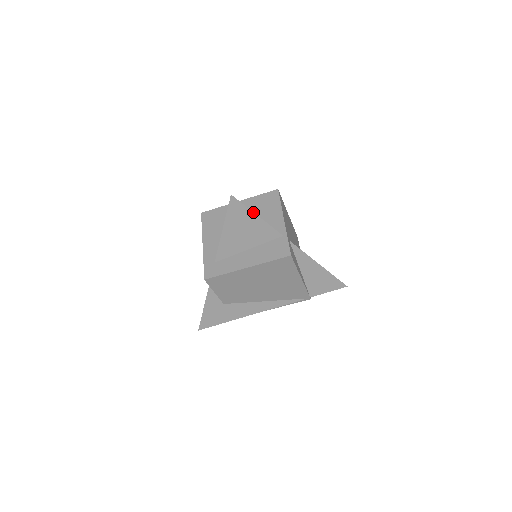
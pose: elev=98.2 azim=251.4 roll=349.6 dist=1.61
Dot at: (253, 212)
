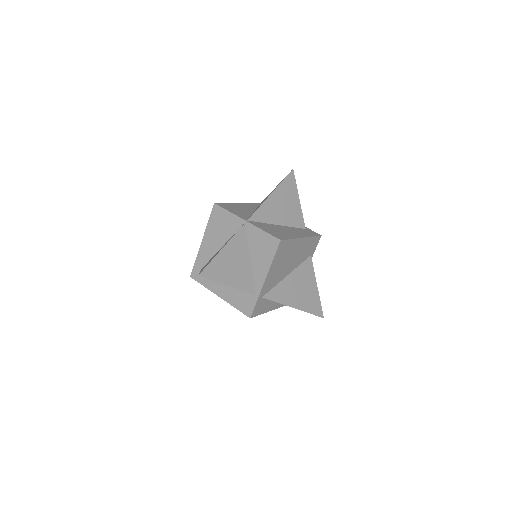
Dot at: occluded
